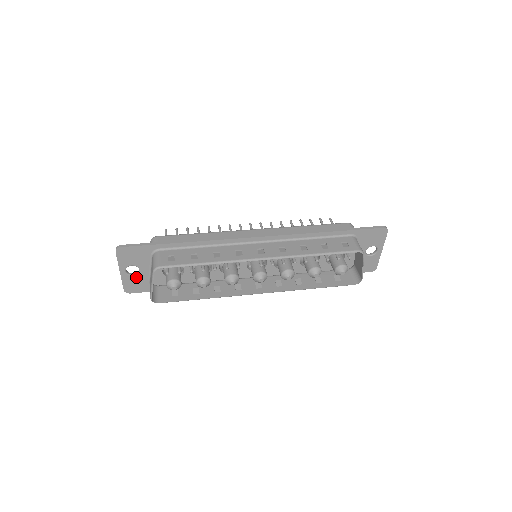
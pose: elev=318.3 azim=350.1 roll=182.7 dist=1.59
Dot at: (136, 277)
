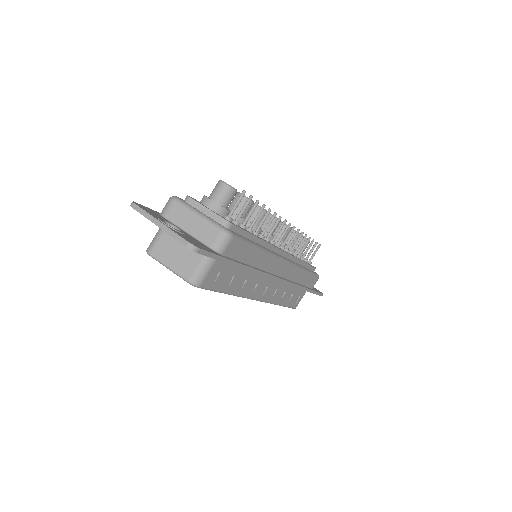
Dot at: occluded
